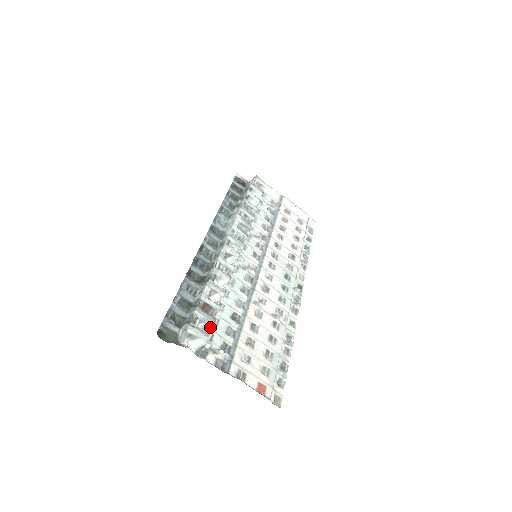
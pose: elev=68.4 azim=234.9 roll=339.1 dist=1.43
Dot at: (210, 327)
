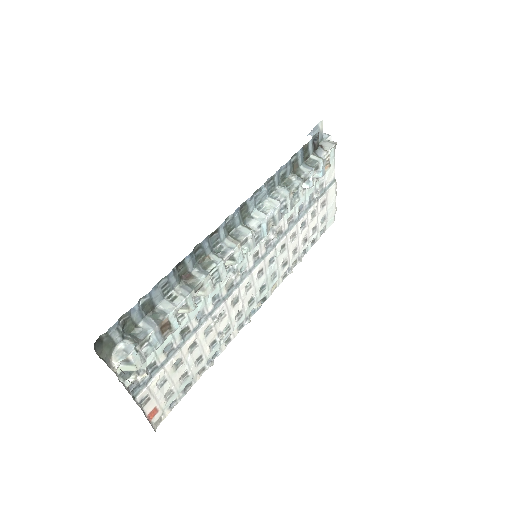
Dot at: (153, 351)
